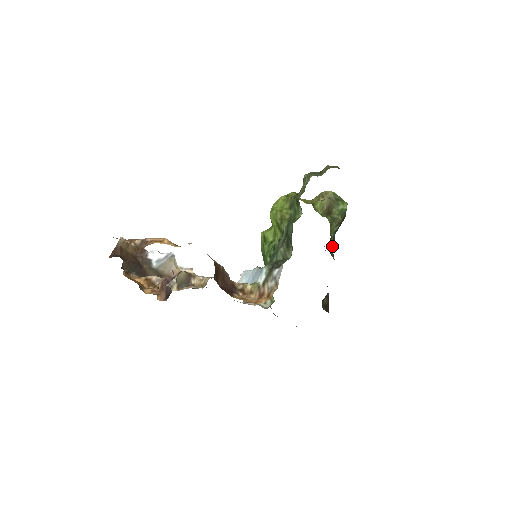
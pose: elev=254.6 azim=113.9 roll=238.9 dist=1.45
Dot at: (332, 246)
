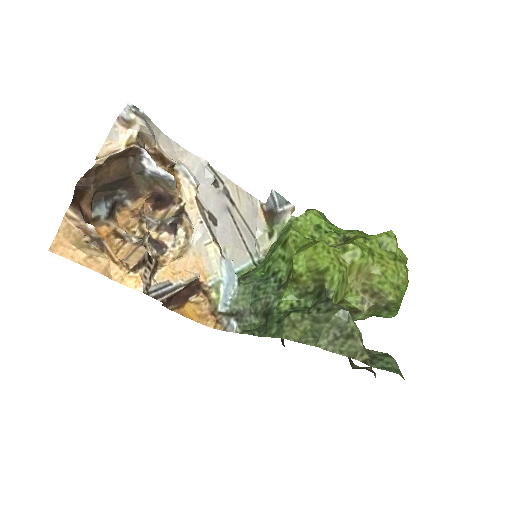
Dot at: occluded
